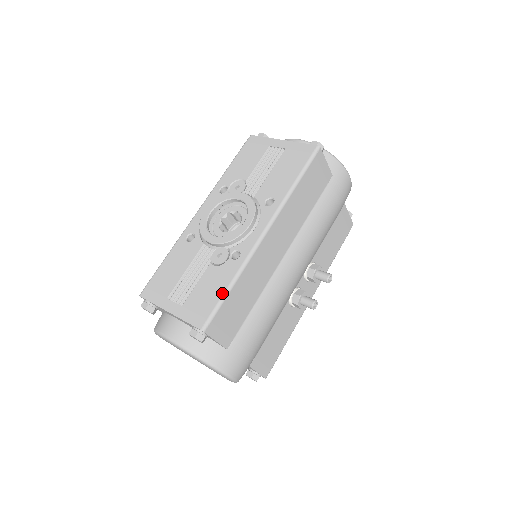
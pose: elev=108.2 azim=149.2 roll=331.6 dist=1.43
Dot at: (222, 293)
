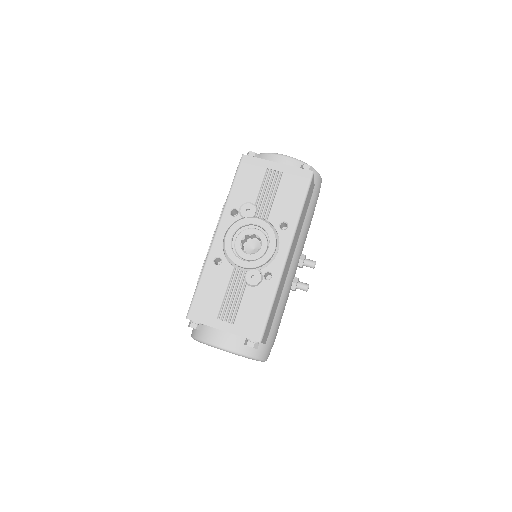
Dot at: (267, 310)
